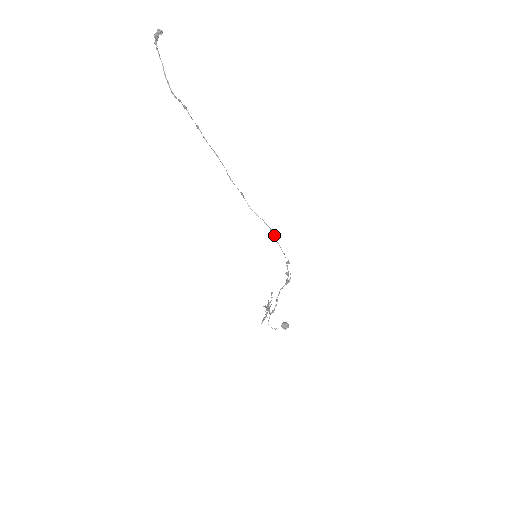
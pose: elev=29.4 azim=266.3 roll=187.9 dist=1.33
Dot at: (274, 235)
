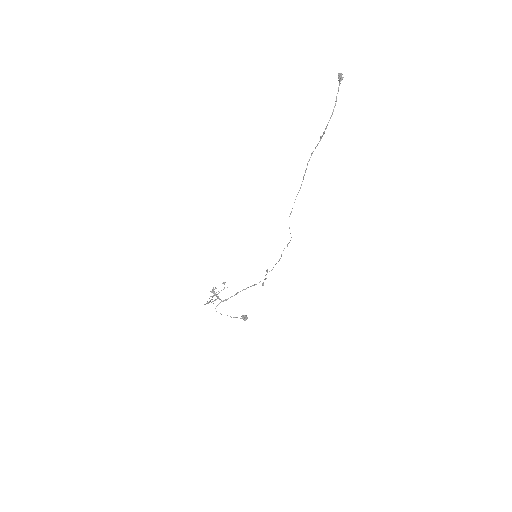
Dot at: occluded
